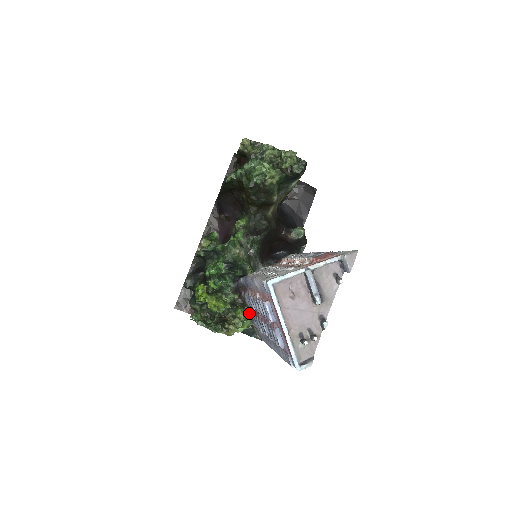
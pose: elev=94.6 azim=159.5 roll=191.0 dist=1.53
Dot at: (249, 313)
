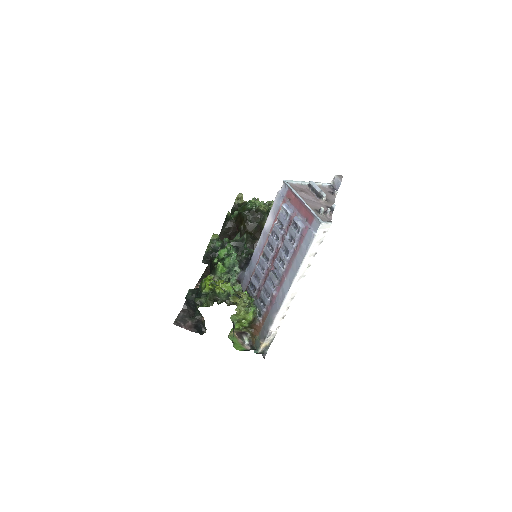
Dot at: (253, 305)
